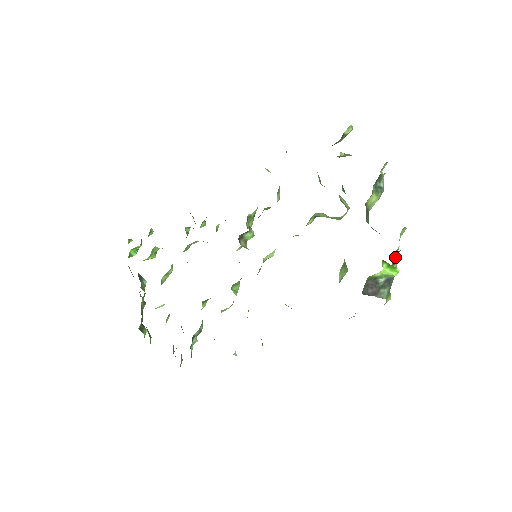
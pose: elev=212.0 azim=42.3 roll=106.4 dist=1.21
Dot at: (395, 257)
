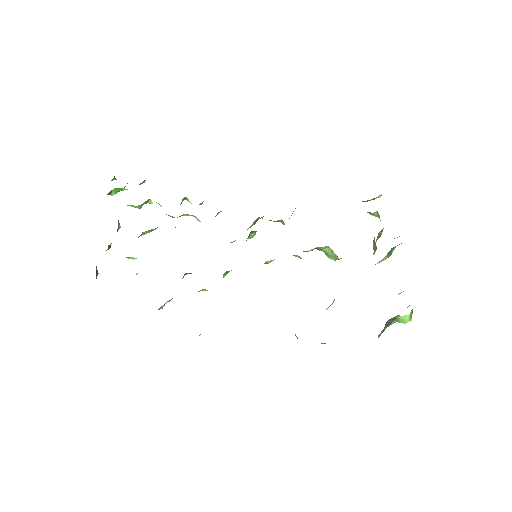
Dot at: occluded
